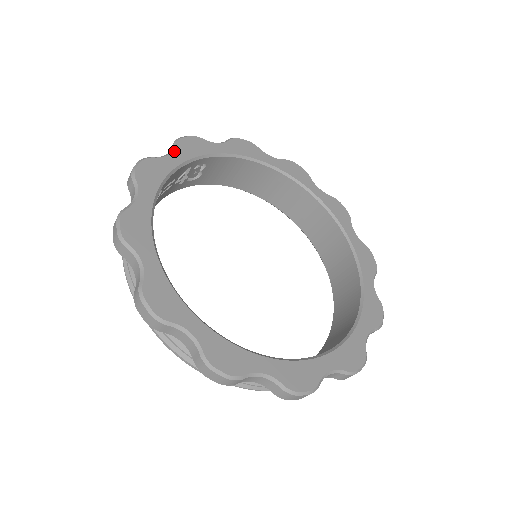
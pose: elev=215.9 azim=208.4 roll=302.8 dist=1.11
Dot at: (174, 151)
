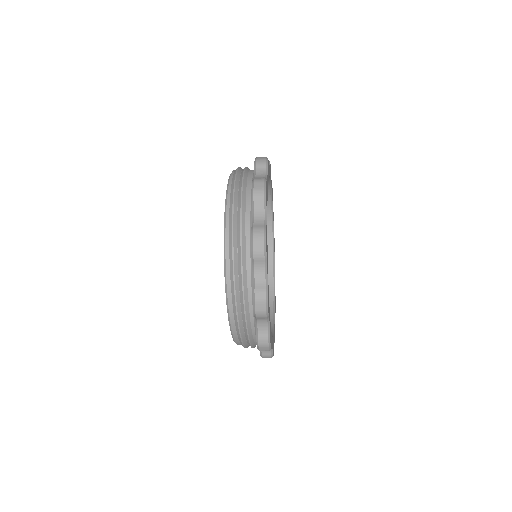
Dot at: occluded
